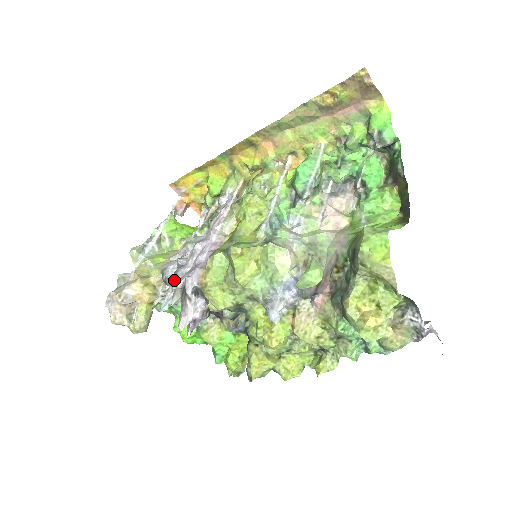
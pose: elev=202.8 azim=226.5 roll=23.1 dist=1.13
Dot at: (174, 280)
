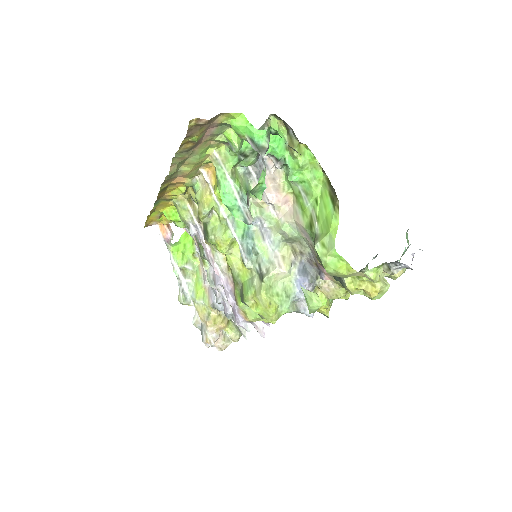
Dot at: occluded
